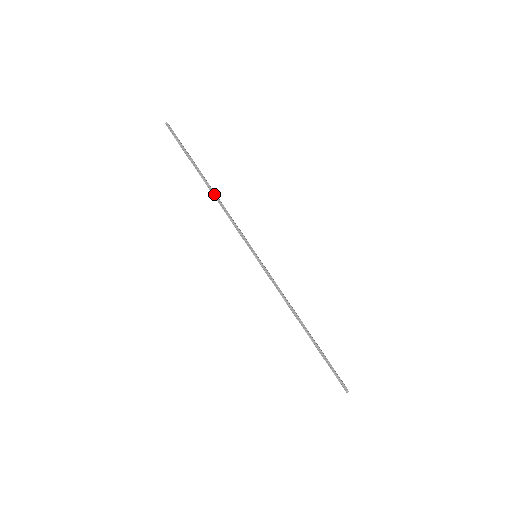
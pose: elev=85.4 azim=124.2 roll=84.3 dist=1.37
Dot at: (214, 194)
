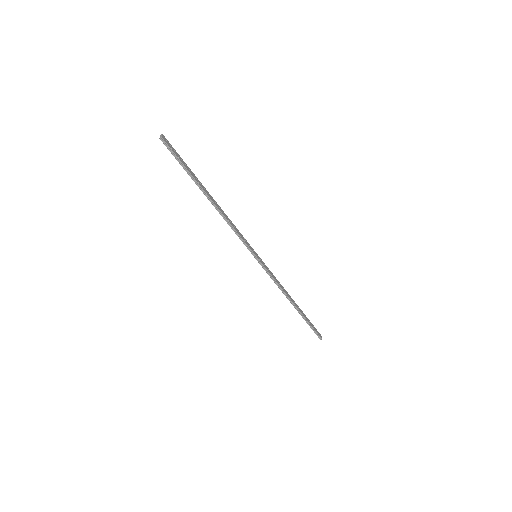
Dot at: (217, 208)
